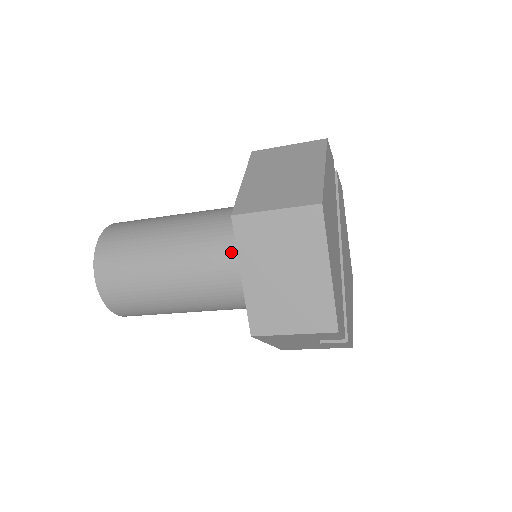
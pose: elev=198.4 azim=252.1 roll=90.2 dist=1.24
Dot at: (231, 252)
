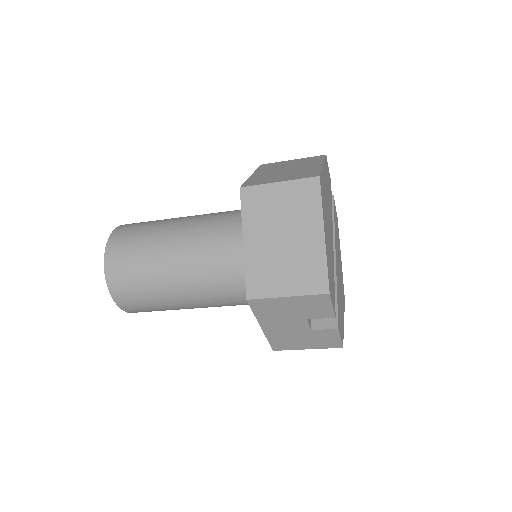
Dot at: (235, 235)
